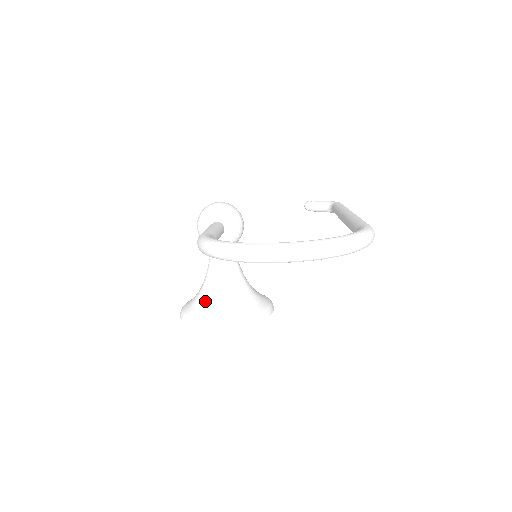
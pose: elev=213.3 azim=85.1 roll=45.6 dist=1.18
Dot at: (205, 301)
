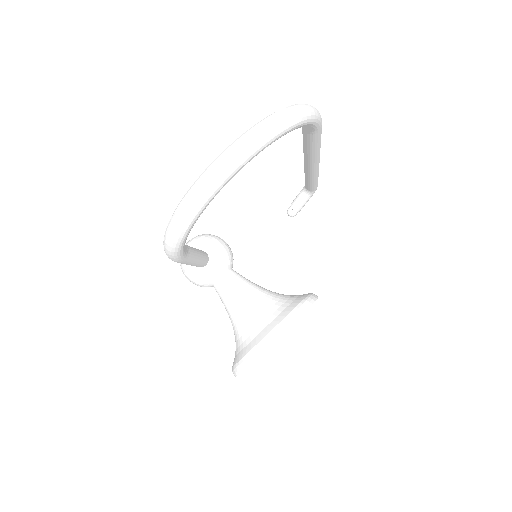
Dot at: (242, 336)
